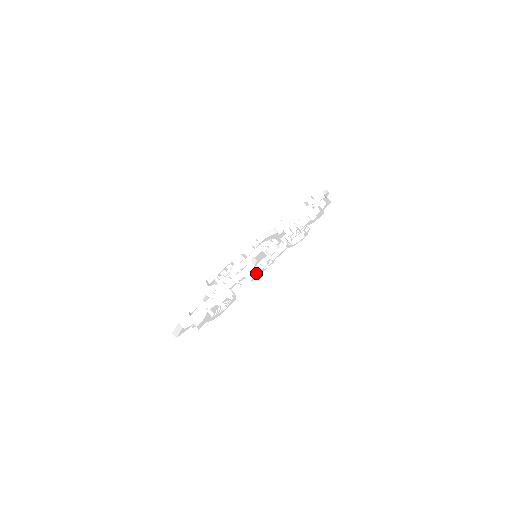
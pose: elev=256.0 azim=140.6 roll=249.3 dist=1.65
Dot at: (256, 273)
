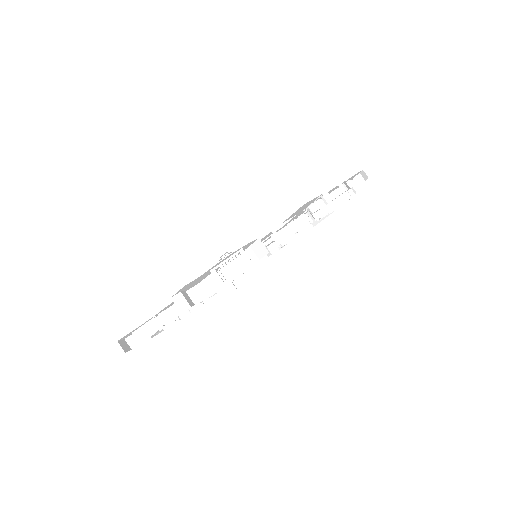
Dot at: (291, 228)
